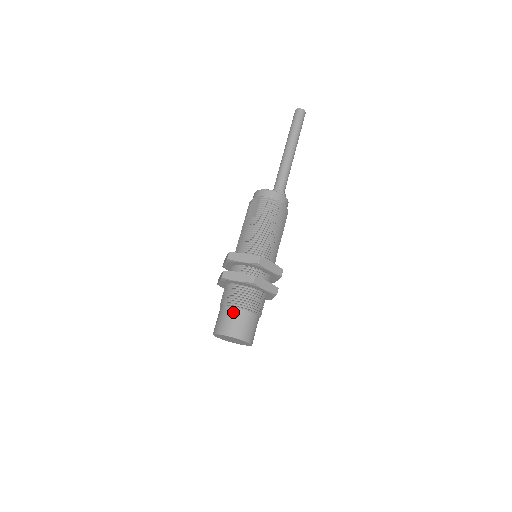
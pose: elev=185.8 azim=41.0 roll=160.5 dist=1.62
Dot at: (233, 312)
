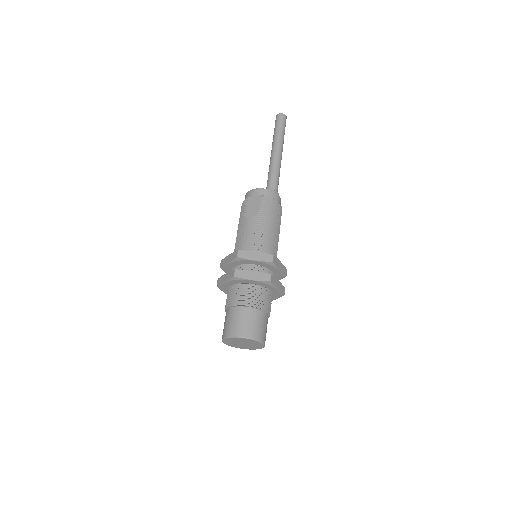
Dot at: (249, 313)
